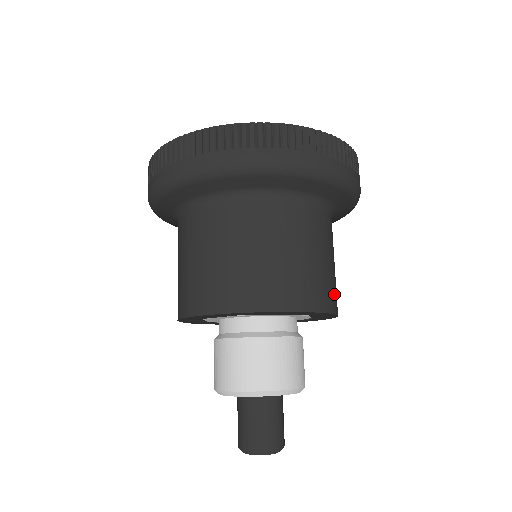
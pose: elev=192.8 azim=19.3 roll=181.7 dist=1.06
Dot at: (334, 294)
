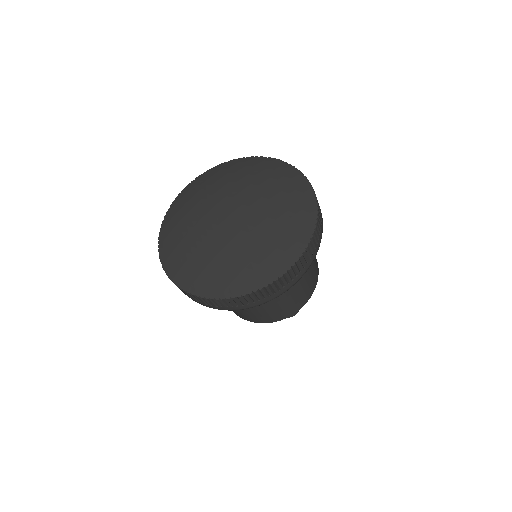
Dot at: (316, 265)
